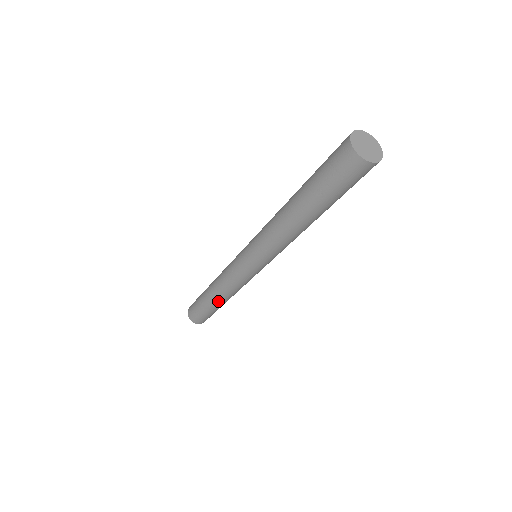
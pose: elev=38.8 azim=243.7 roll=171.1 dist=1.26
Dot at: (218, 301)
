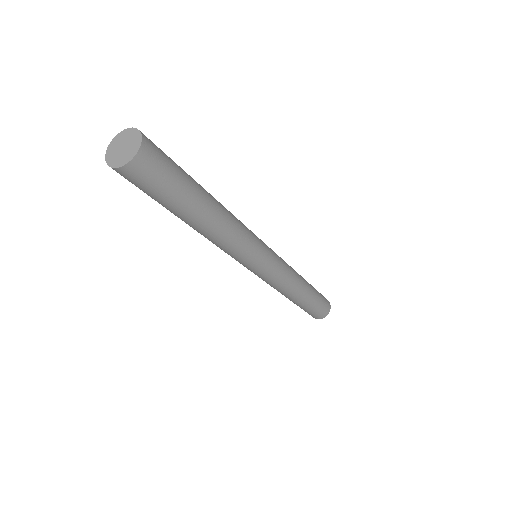
Dot at: (294, 300)
